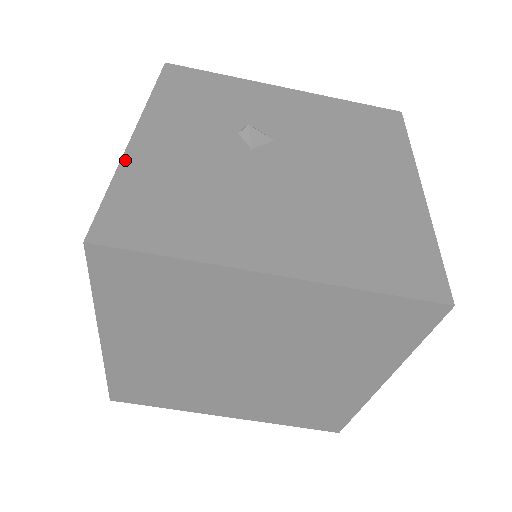
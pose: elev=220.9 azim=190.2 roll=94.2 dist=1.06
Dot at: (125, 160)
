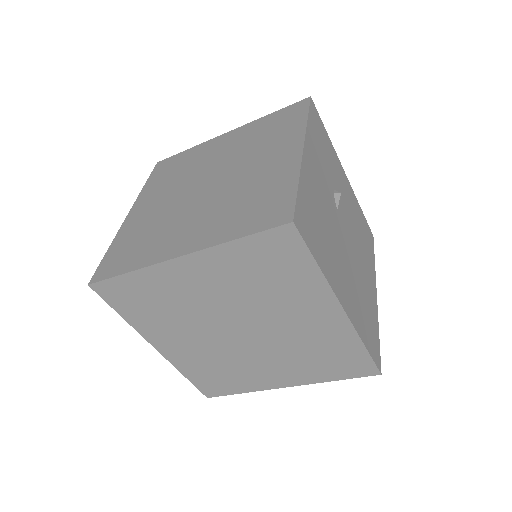
Dot at: (302, 169)
